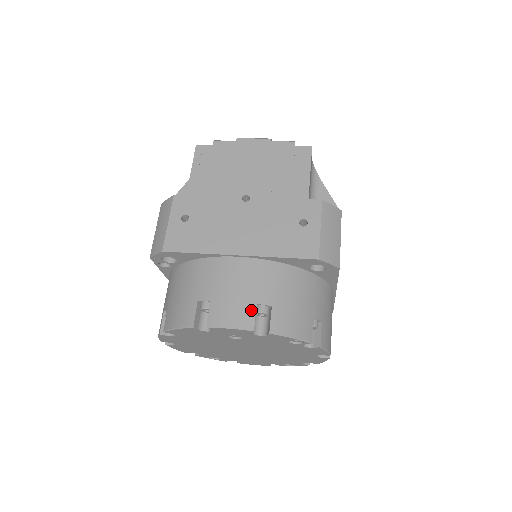
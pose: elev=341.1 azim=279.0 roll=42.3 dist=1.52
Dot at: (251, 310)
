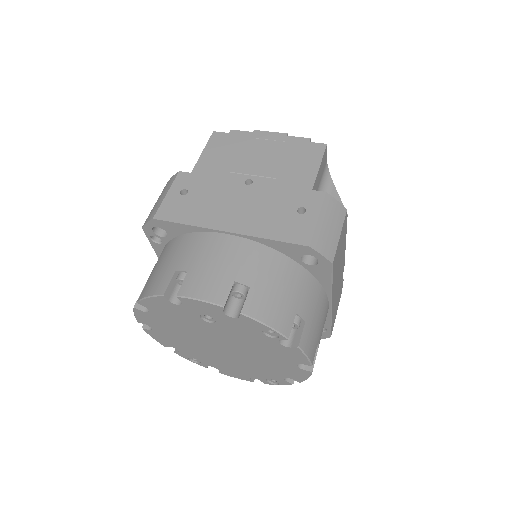
Dot at: (226, 286)
